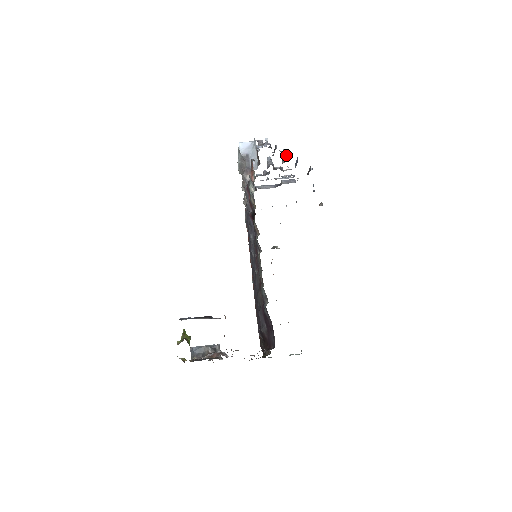
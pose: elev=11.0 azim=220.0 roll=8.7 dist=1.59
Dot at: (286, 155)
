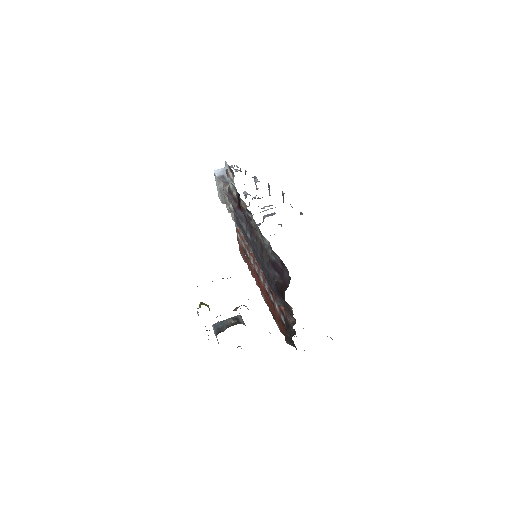
Dot at: occluded
